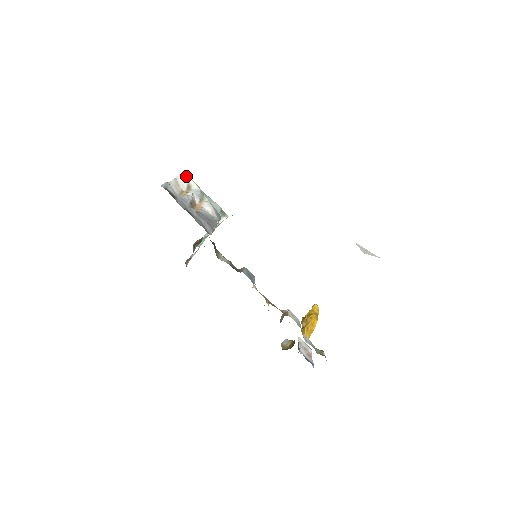
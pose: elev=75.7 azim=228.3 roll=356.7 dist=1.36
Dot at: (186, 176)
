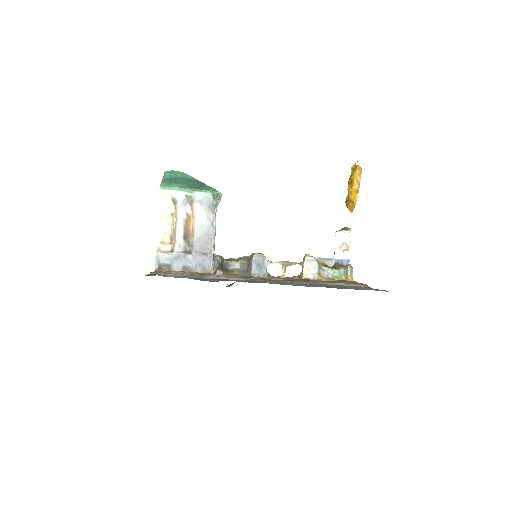
Dot at: (165, 192)
